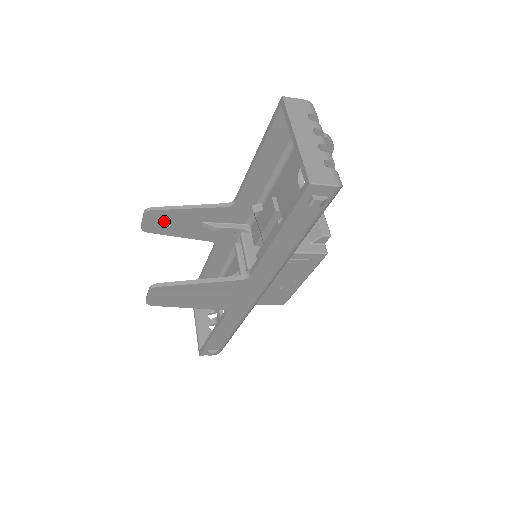
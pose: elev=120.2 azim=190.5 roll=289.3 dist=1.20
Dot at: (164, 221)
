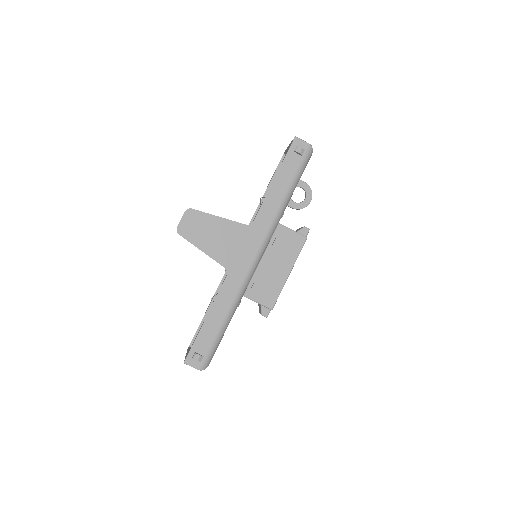
Dot at: occluded
